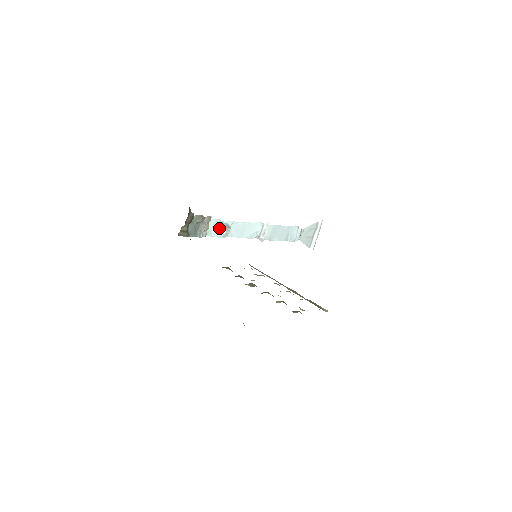
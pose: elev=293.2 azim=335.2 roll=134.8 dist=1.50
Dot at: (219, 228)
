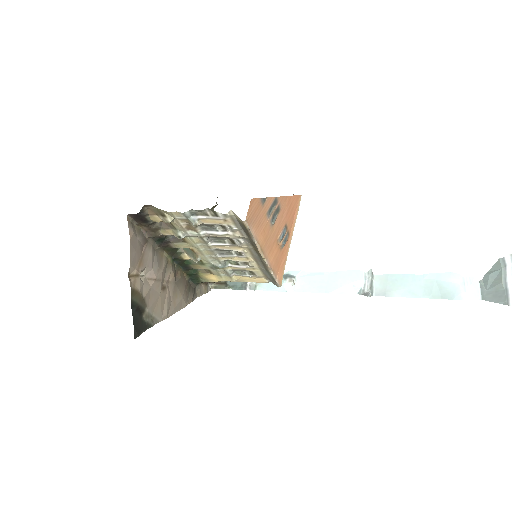
Dot at: occluded
